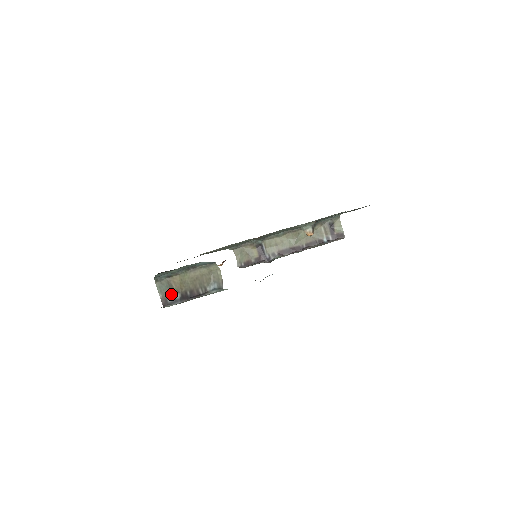
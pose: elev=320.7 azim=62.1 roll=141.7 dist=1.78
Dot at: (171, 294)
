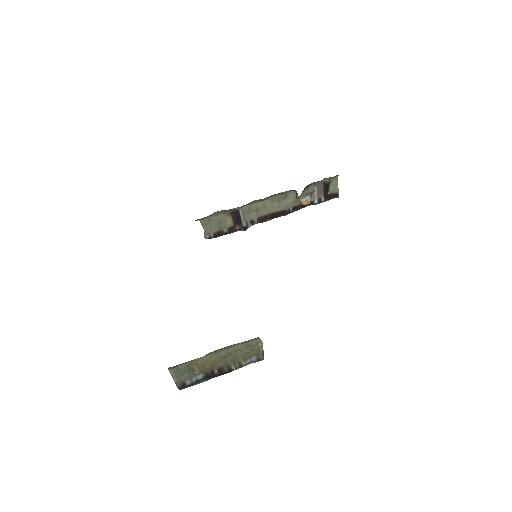
Dot at: (191, 376)
